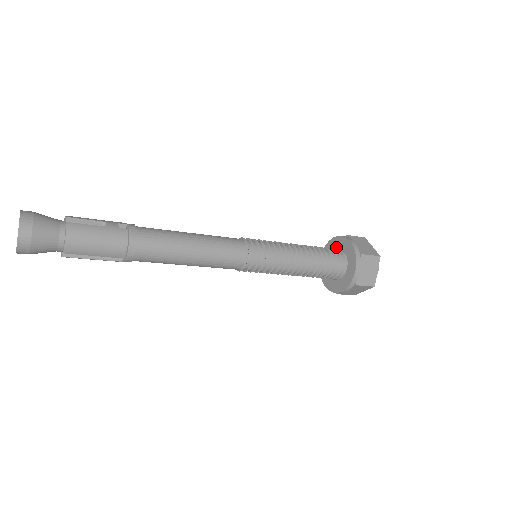
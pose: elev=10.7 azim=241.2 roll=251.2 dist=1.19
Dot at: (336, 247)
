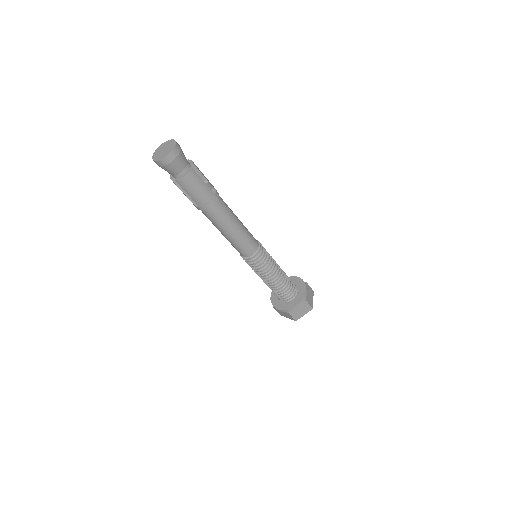
Dot at: (296, 283)
